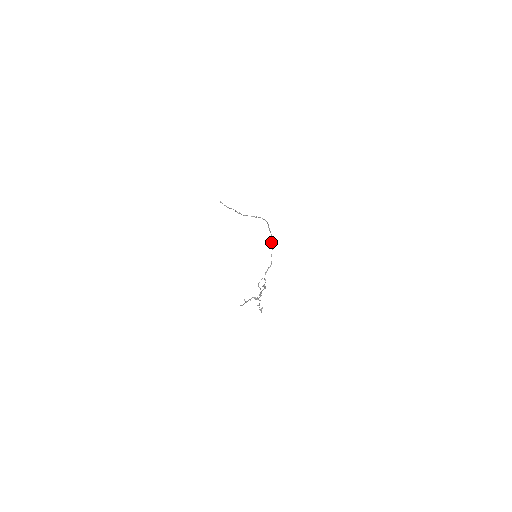
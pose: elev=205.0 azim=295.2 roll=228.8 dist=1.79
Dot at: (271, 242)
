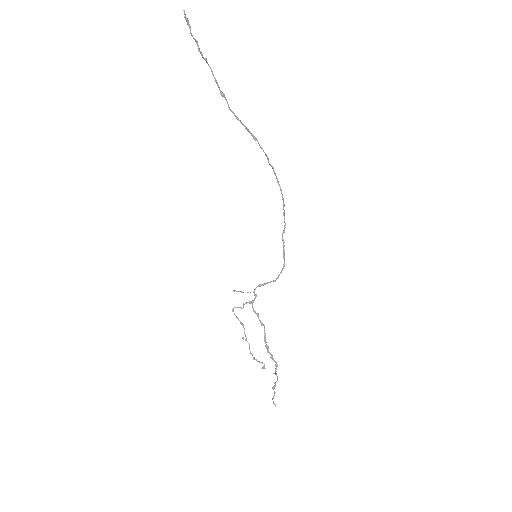
Dot at: (283, 244)
